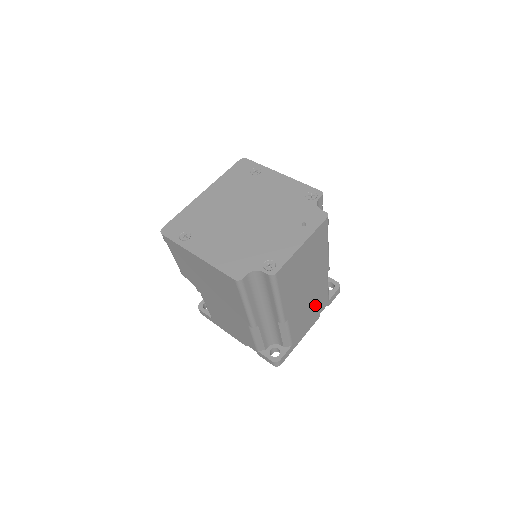
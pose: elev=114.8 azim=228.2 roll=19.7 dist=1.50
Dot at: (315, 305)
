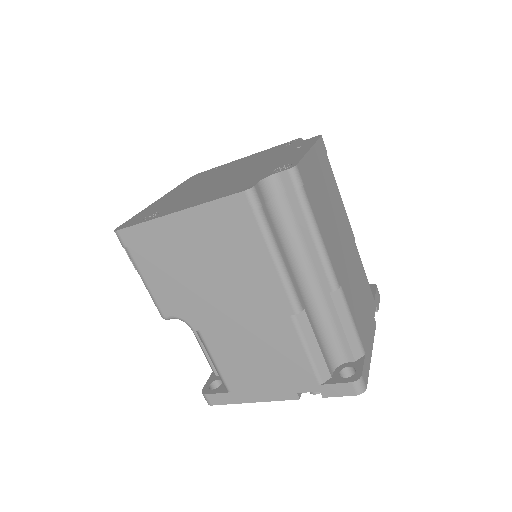
Dot at: (362, 292)
